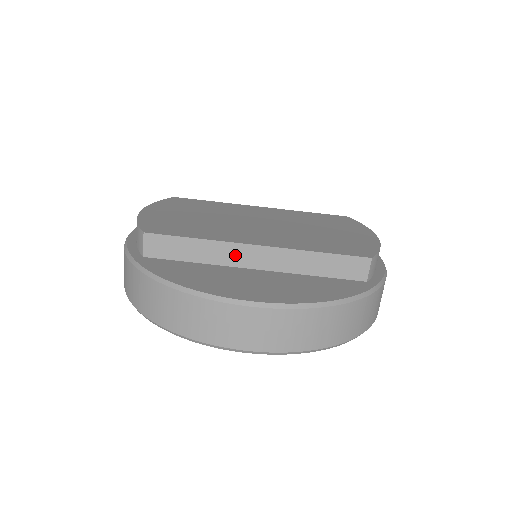
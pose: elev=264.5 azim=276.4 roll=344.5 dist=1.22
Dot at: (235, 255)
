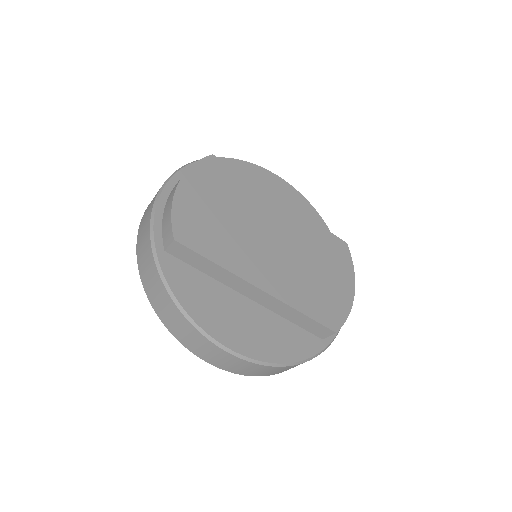
Dot at: (239, 285)
